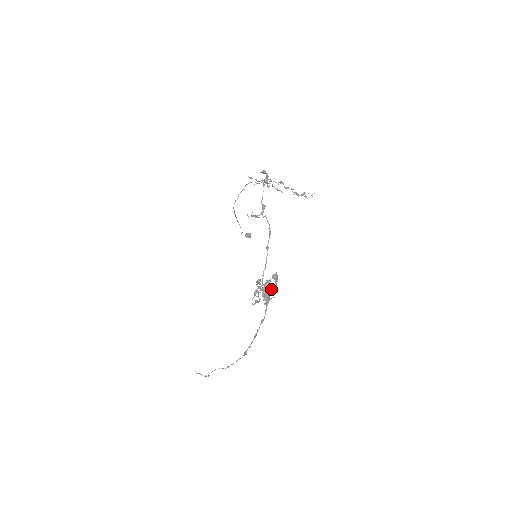
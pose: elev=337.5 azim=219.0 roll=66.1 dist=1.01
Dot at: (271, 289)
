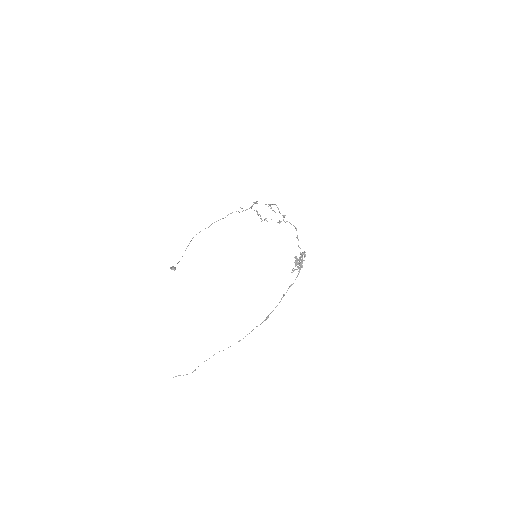
Dot at: occluded
